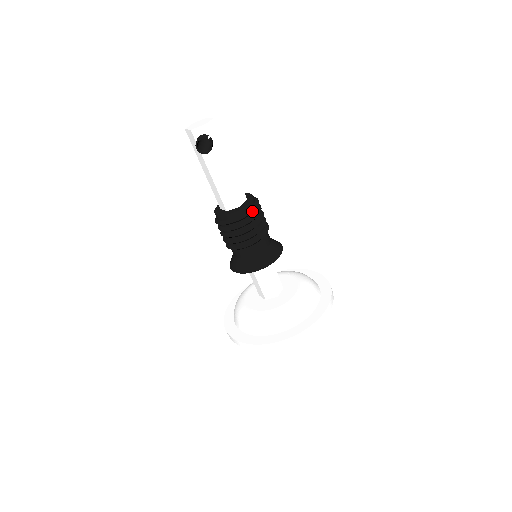
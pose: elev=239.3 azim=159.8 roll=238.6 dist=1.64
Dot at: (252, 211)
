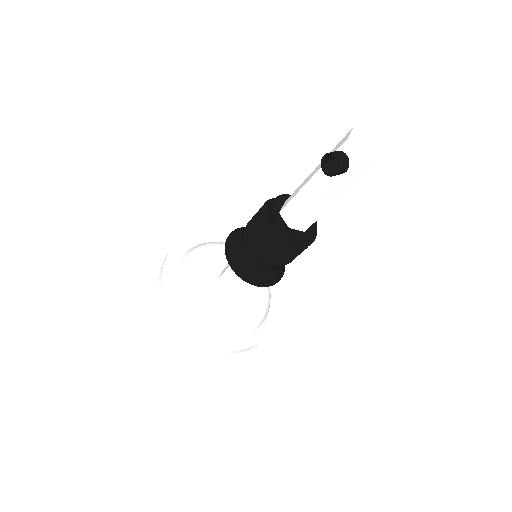
Dot at: (287, 244)
